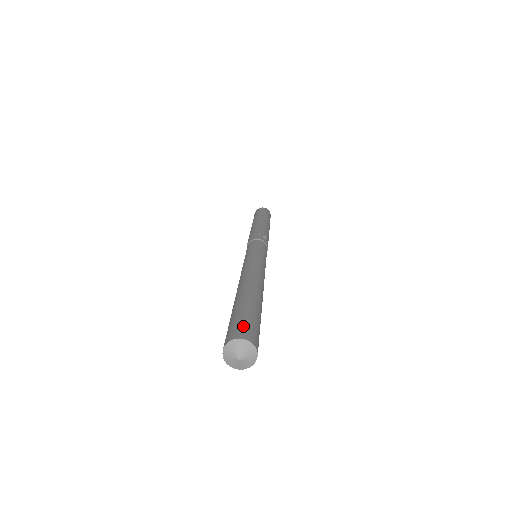
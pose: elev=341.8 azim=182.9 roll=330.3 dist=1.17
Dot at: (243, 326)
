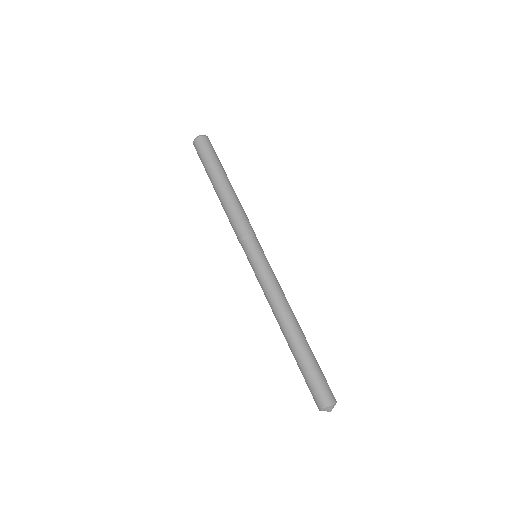
Dot at: (329, 389)
